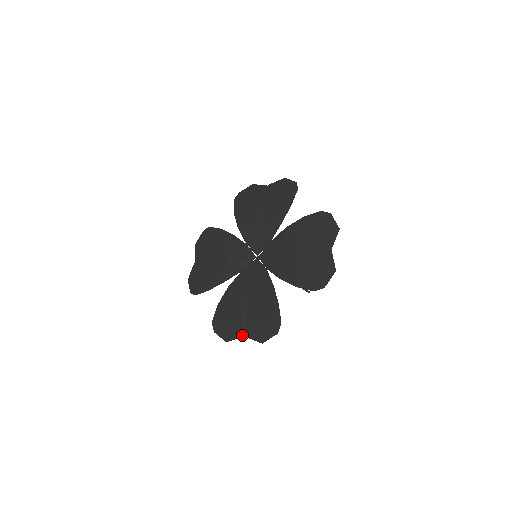
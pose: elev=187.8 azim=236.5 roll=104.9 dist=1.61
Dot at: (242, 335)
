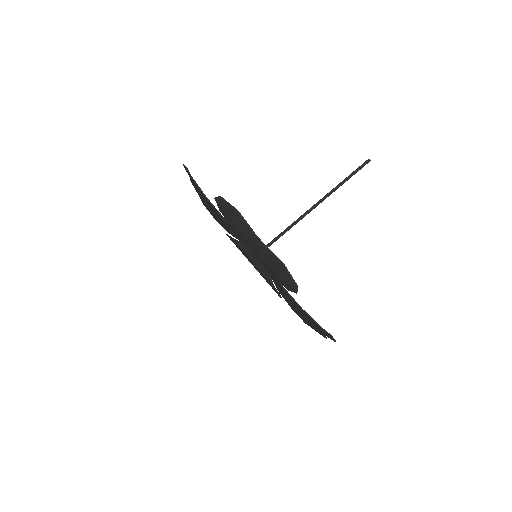
Dot at: occluded
